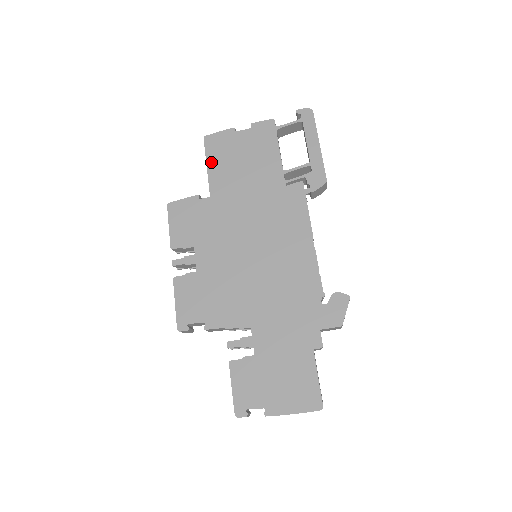
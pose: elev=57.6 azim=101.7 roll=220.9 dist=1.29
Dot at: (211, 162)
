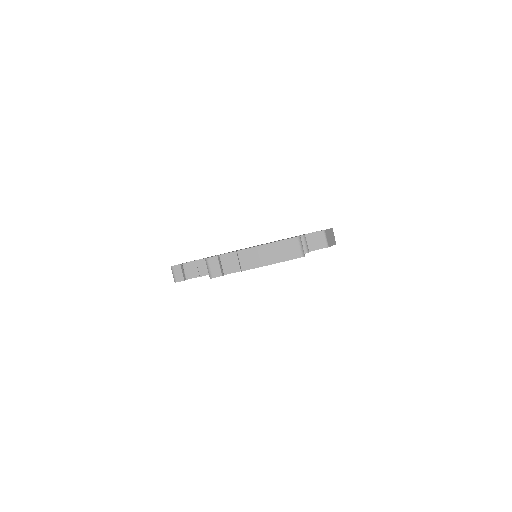
Dot at: occluded
